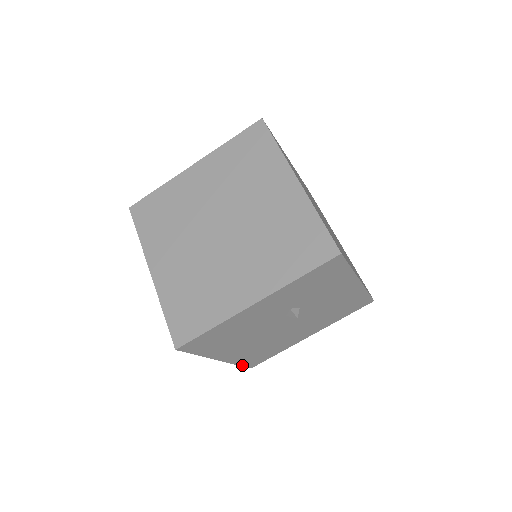
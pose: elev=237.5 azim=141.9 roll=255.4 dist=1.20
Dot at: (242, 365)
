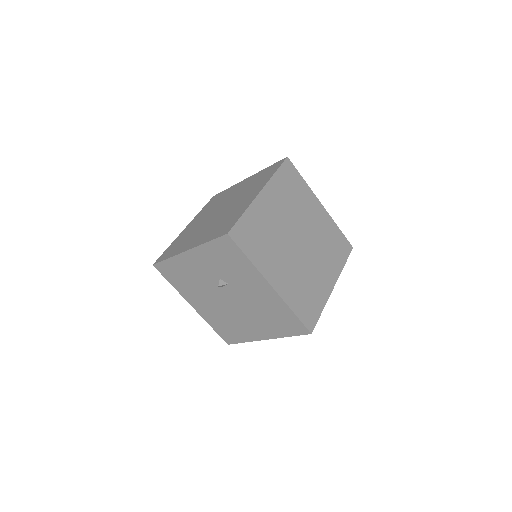
Dot at: (217, 332)
